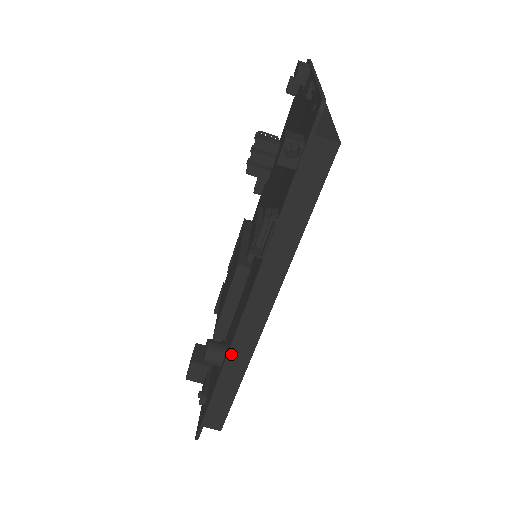
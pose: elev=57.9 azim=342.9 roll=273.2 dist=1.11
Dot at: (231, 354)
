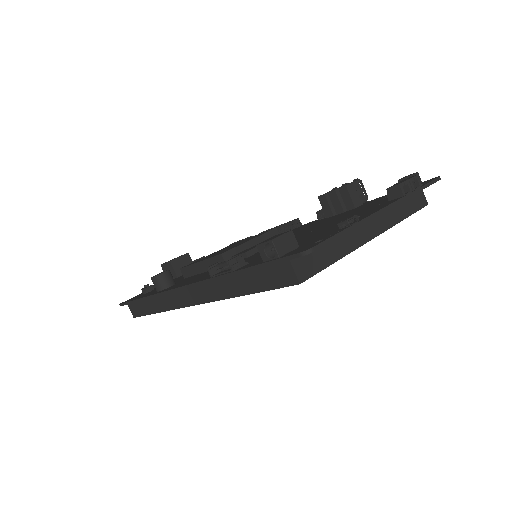
Dot at: (163, 295)
